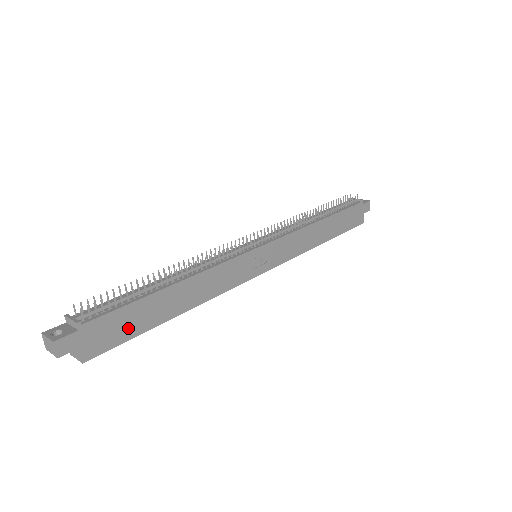
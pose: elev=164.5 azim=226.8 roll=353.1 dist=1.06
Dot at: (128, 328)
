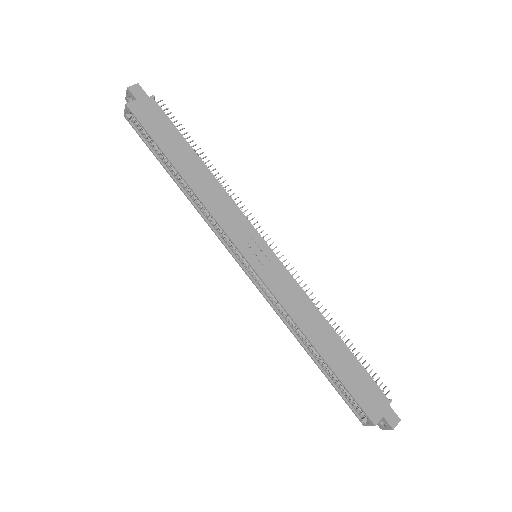
Dot at: (158, 131)
